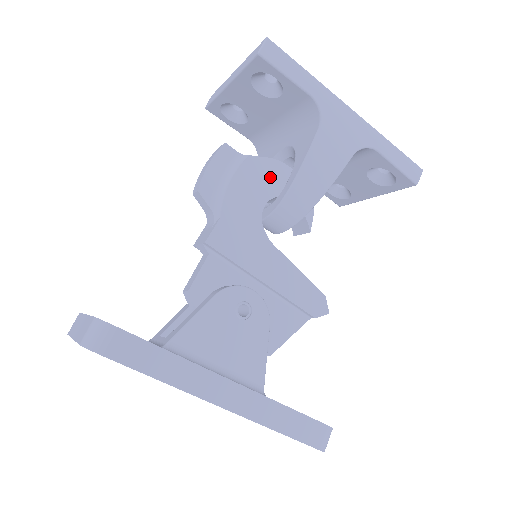
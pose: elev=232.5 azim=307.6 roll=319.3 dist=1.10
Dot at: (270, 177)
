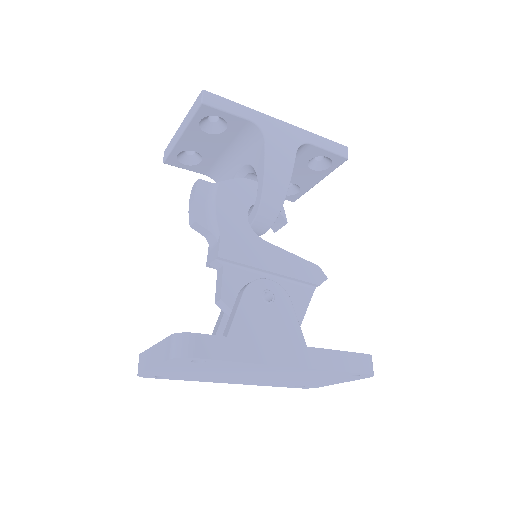
Dot at: (242, 192)
